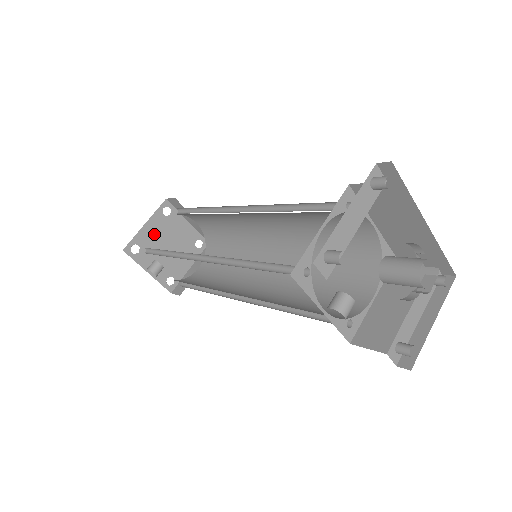
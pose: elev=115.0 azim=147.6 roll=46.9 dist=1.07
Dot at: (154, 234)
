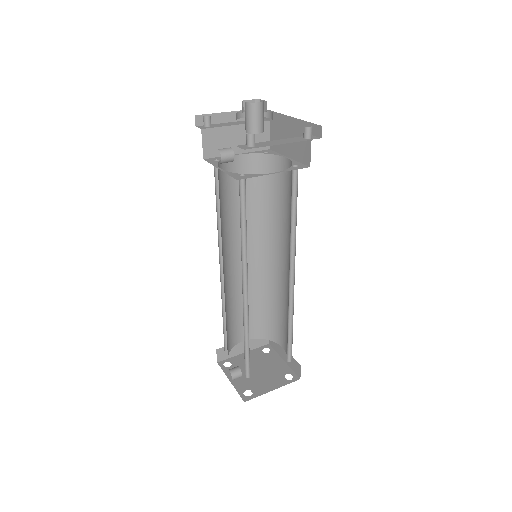
Dot at: occluded
